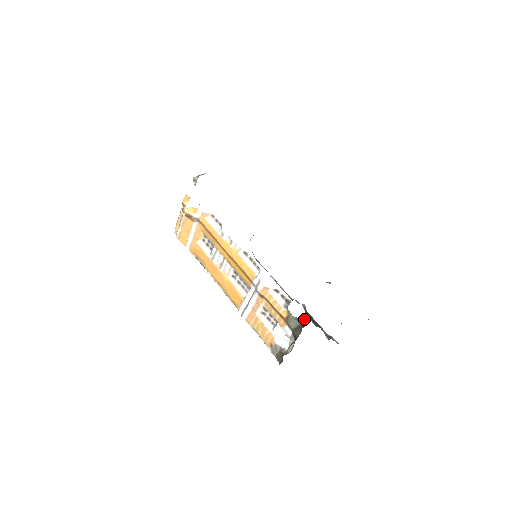
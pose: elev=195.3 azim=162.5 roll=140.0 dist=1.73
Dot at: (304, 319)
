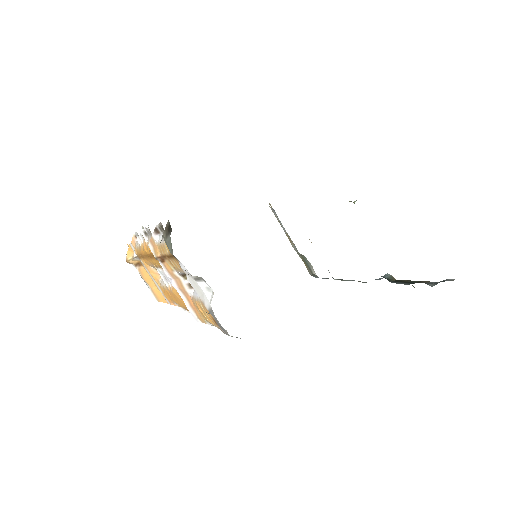
Dot at: (168, 223)
